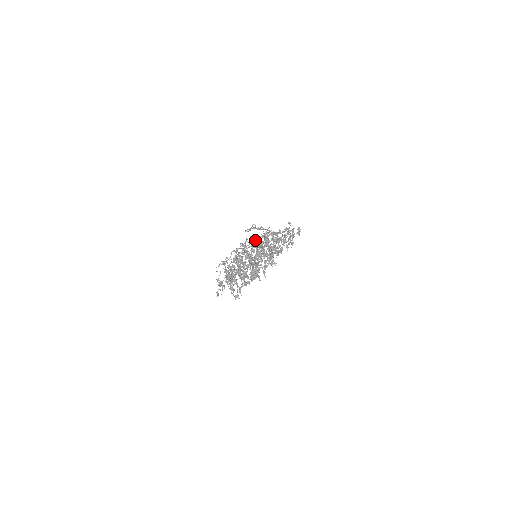
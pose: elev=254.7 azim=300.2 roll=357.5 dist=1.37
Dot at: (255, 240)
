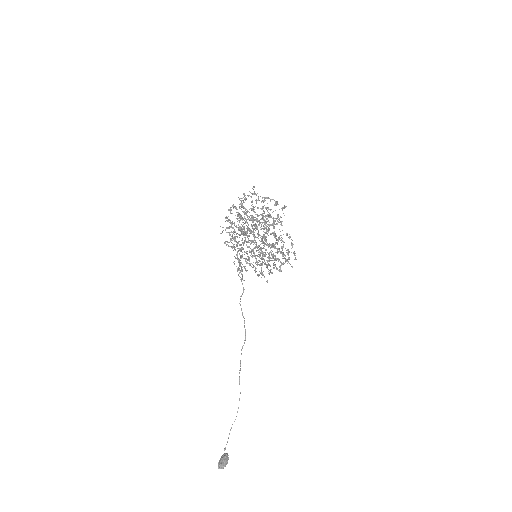
Dot at: occluded
